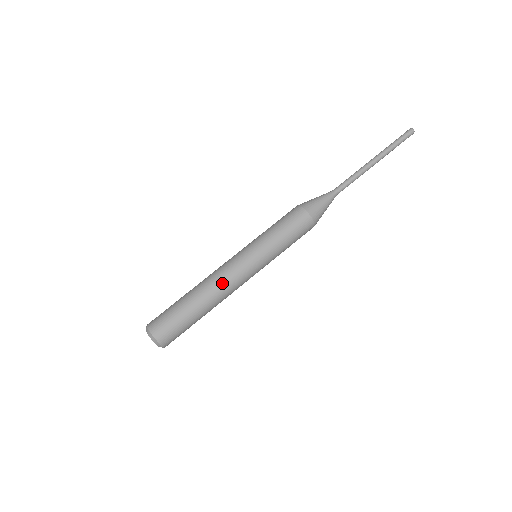
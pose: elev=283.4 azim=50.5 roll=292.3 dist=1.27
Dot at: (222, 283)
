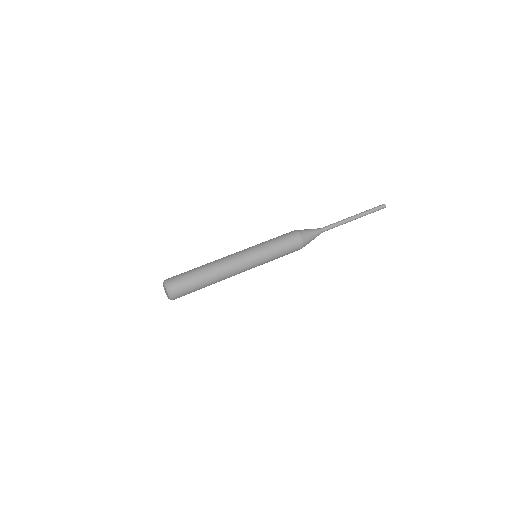
Dot at: (223, 258)
